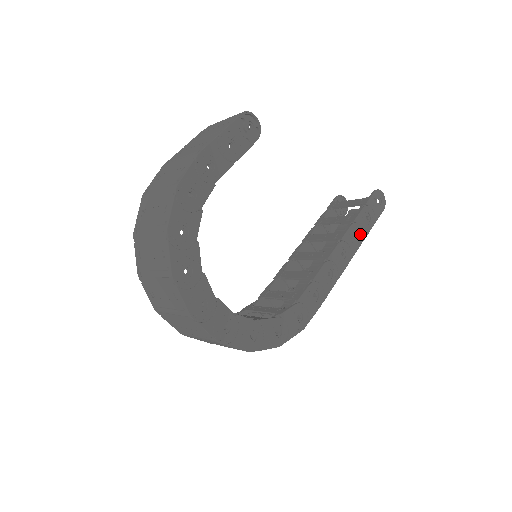
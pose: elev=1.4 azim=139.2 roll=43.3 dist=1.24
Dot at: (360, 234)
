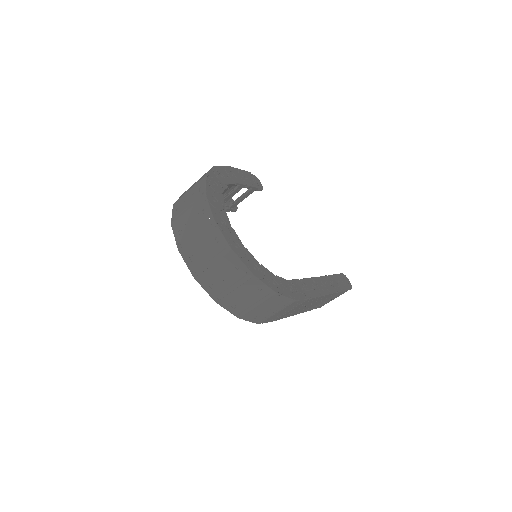
Dot at: (335, 286)
